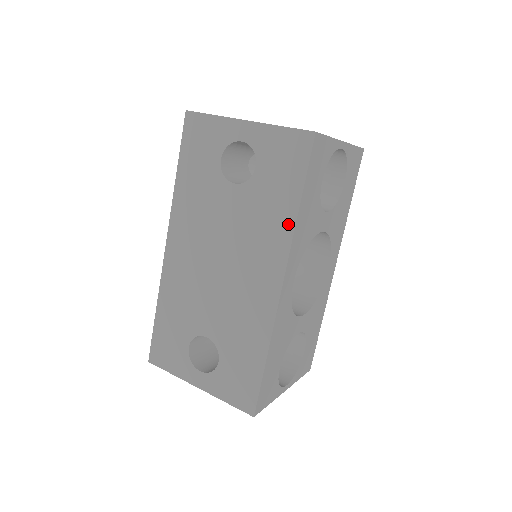
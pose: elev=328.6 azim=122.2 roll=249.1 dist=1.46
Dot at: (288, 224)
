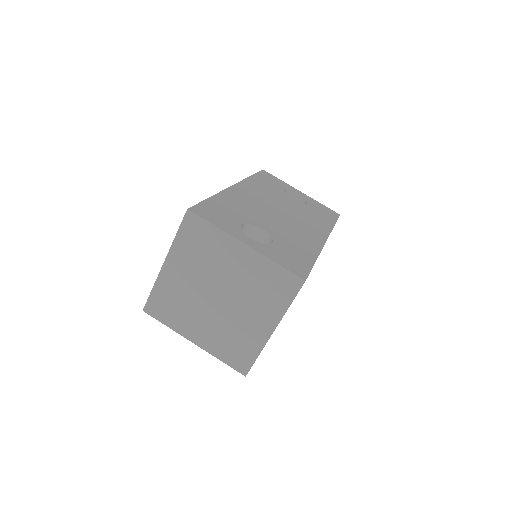
Dot at: occluded
